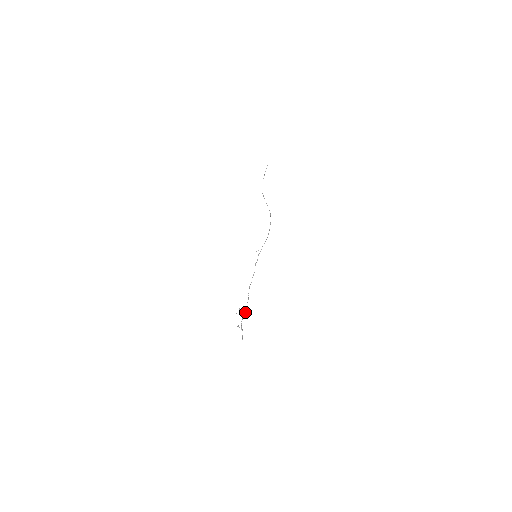
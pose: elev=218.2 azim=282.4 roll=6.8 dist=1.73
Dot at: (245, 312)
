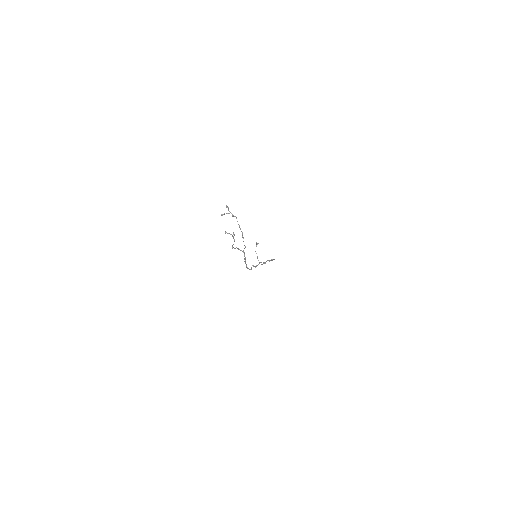
Dot at: (239, 249)
